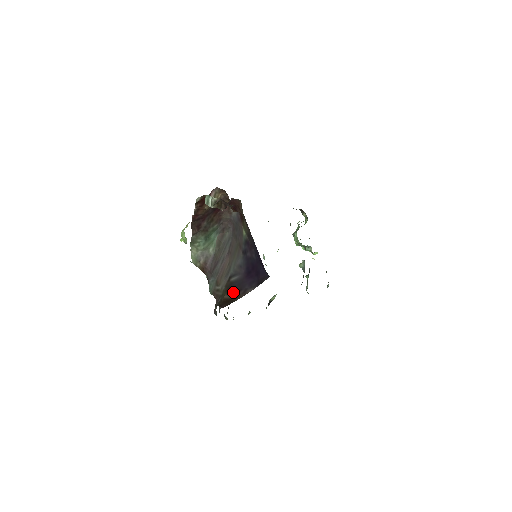
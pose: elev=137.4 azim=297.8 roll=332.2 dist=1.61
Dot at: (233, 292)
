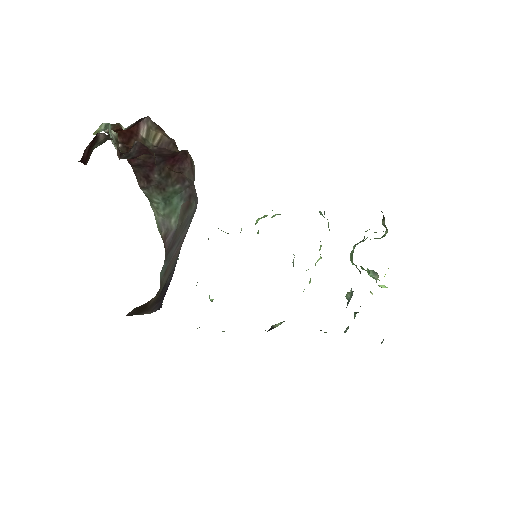
Dot at: (158, 298)
